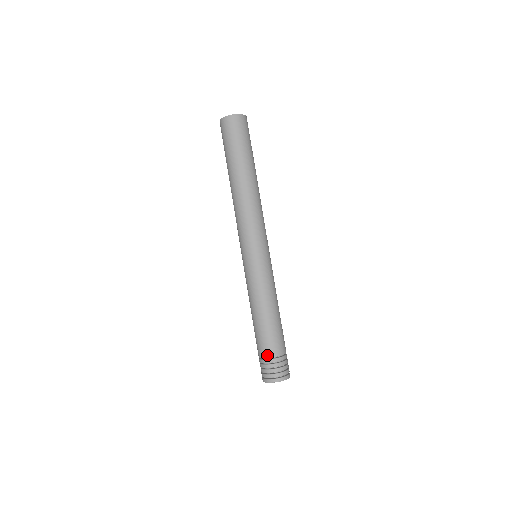
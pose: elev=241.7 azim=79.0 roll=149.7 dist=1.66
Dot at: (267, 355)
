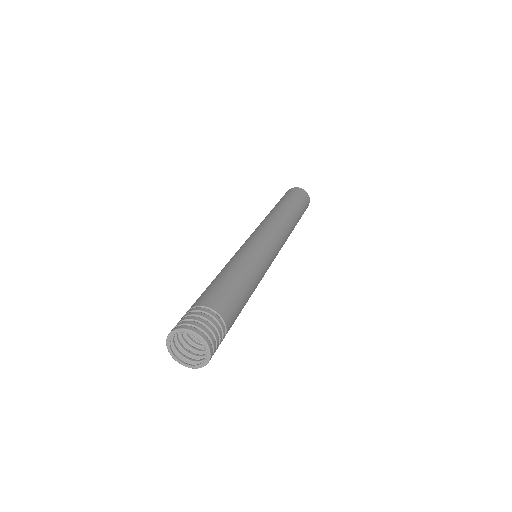
Dot at: (215, 307)
